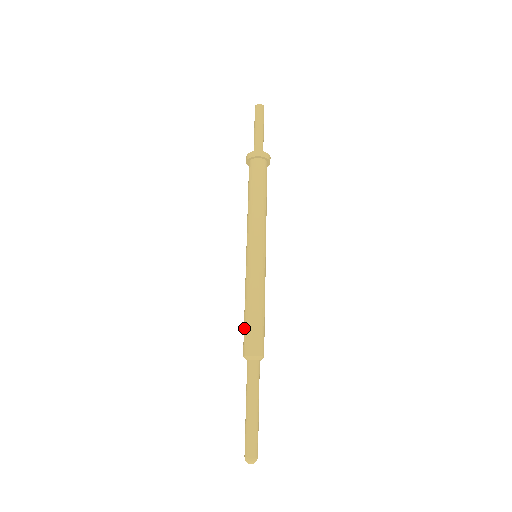
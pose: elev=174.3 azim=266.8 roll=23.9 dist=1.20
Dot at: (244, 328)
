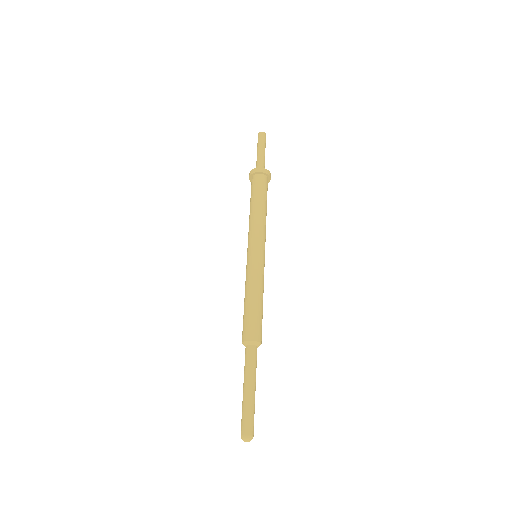
Dot at: (245, 316)
